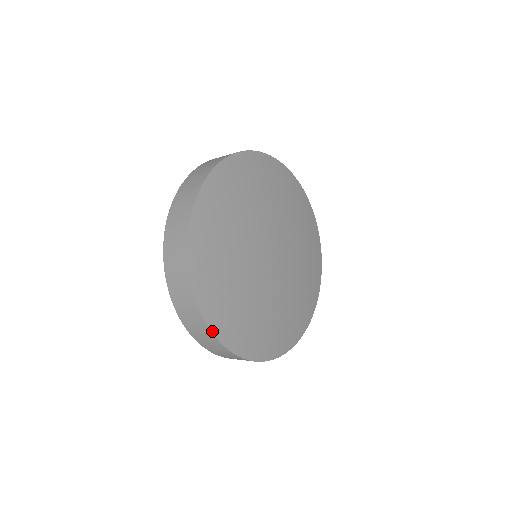
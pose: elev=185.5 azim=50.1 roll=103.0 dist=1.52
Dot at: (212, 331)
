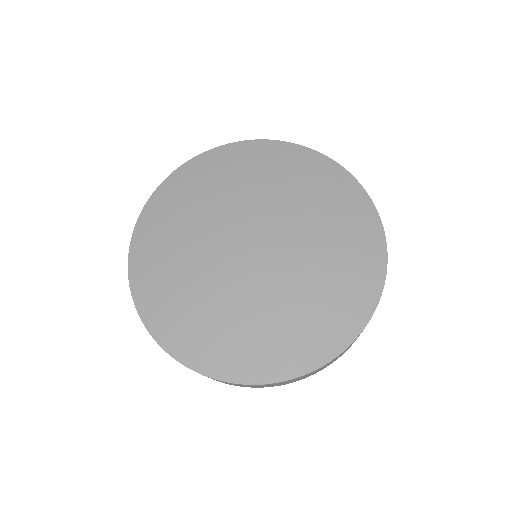
Dot at: (129, 263)
